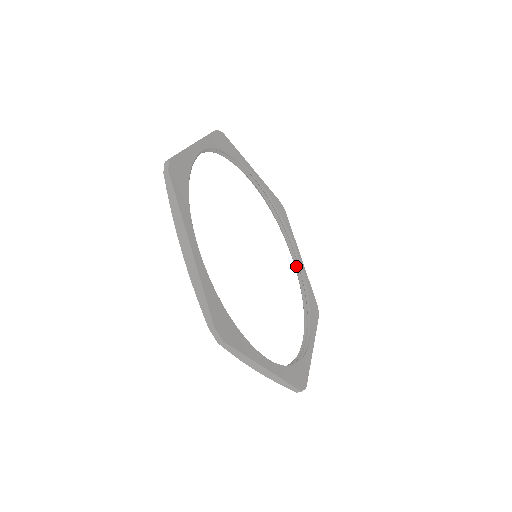
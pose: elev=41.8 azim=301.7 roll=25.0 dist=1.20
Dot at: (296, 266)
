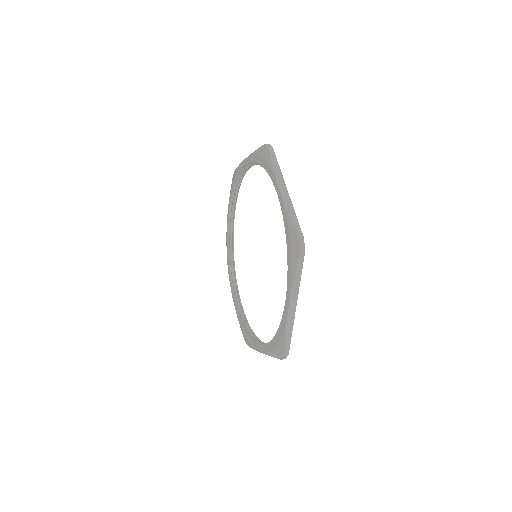
Dot at: (230, 227)
